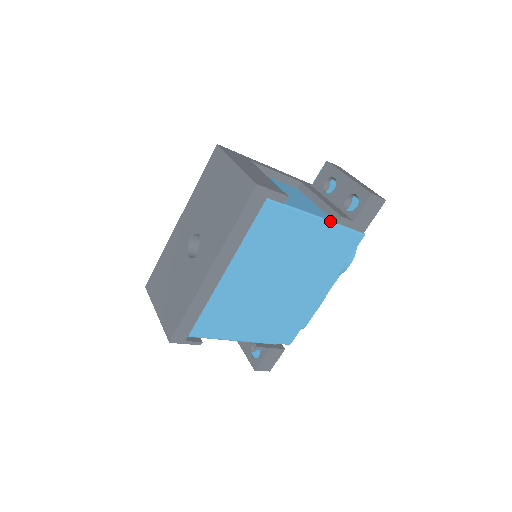
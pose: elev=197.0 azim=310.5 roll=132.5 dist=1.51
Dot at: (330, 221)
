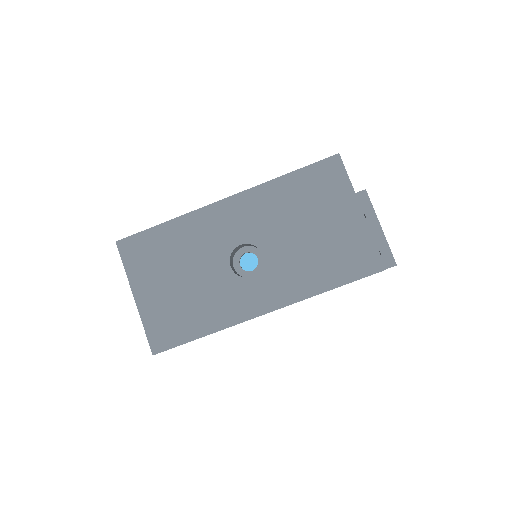
Dot at: occluded
